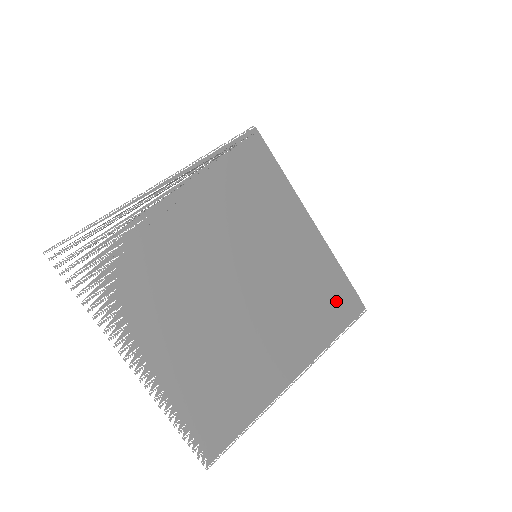
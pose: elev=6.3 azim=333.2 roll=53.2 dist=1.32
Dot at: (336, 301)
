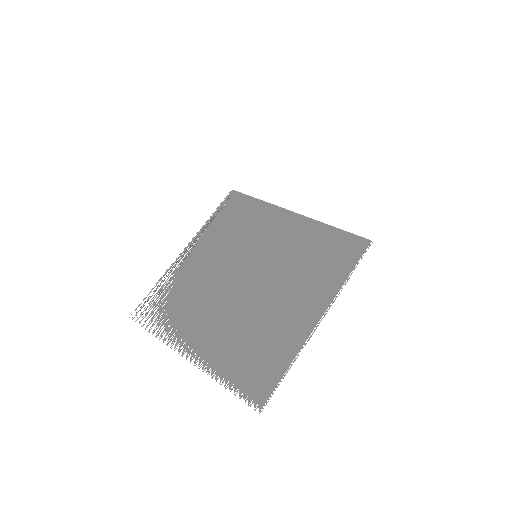
Dot at: (337, 250)
